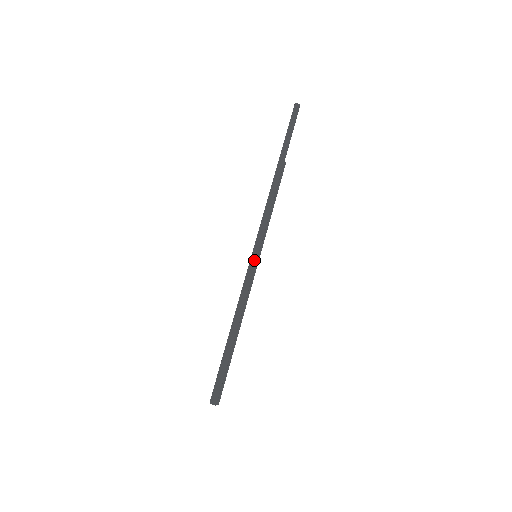
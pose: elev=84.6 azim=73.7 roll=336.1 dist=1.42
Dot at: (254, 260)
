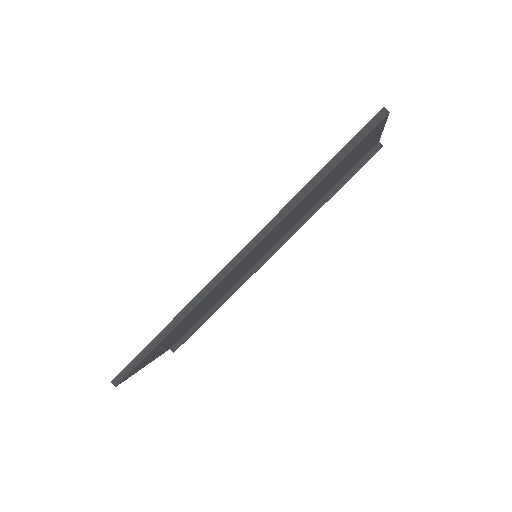
Dot at: (217, 280)
